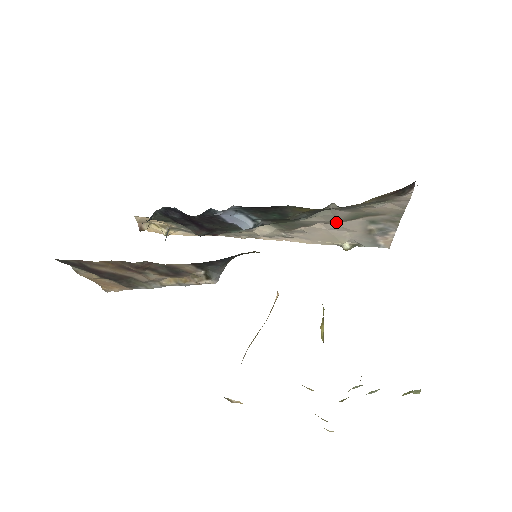
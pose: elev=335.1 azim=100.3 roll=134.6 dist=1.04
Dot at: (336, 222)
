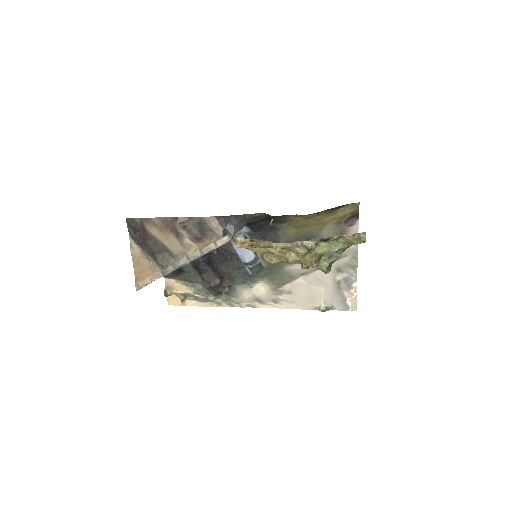
Dot at: (313, 271)
